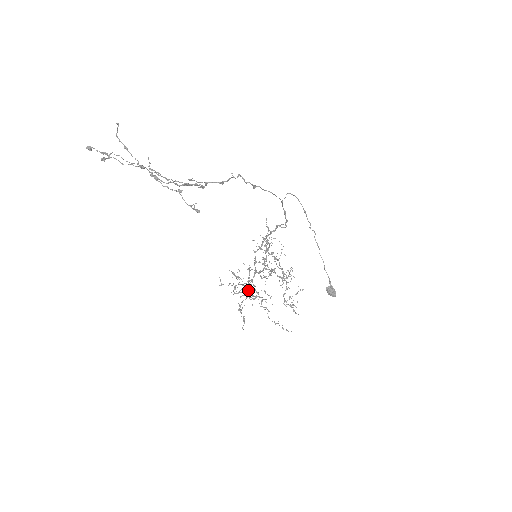
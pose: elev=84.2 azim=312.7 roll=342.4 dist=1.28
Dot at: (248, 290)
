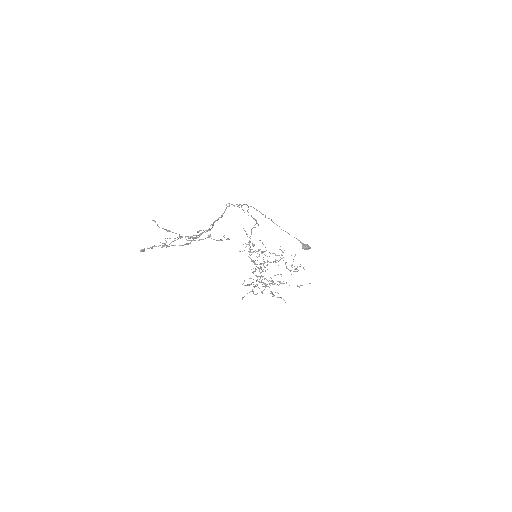
Dot at: (268, 281)
